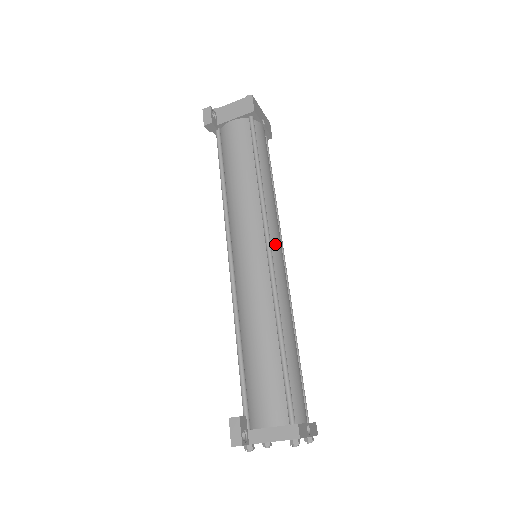
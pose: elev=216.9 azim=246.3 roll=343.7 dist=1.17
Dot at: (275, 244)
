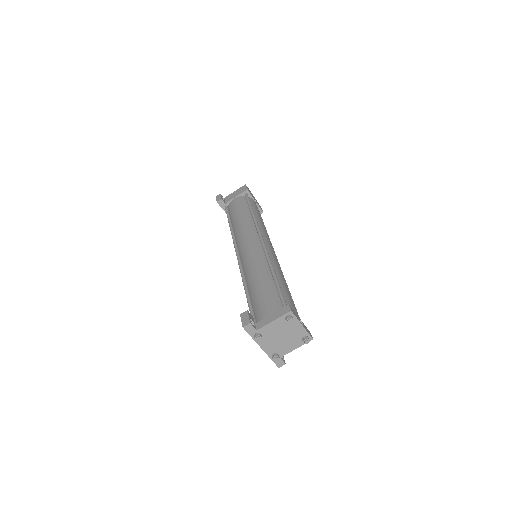
Dot at: (267, 241)
